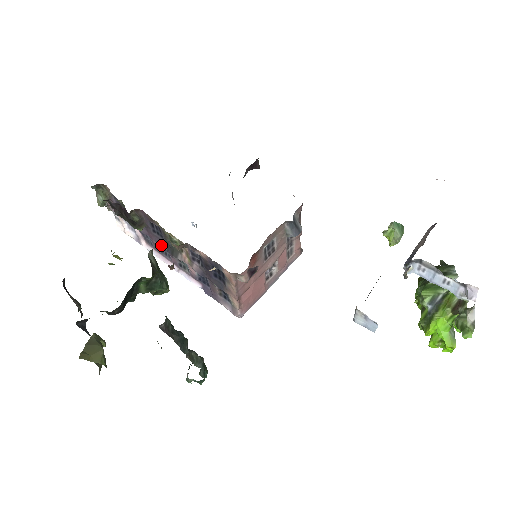
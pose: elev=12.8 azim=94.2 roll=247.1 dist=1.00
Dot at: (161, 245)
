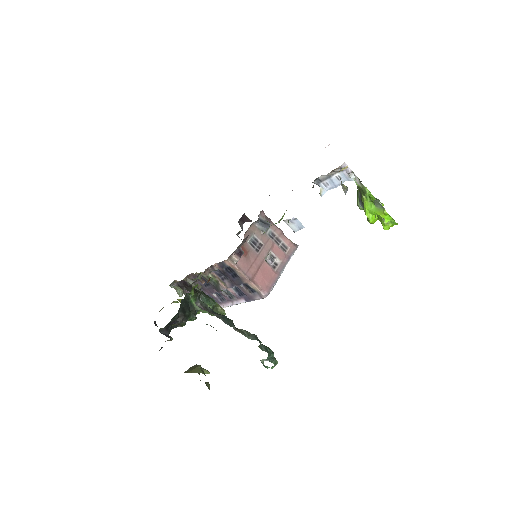
Dot at: (213, 291)
